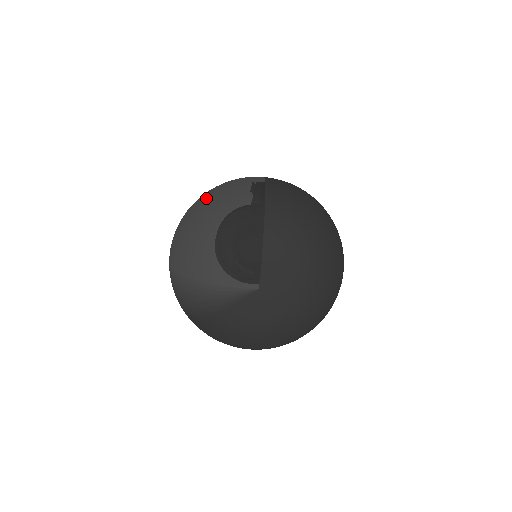
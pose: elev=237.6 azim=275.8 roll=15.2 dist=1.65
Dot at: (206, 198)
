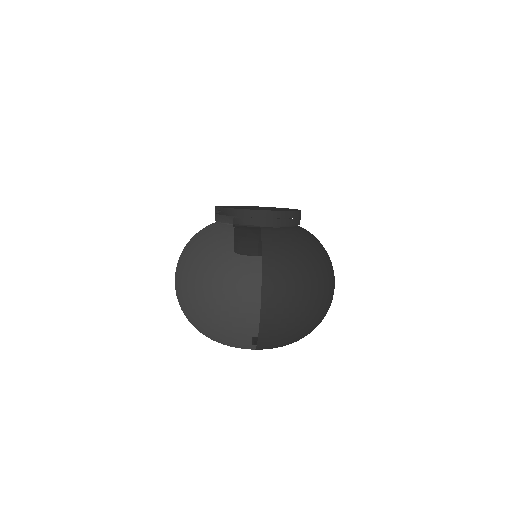
Dot at: (203, 312)
